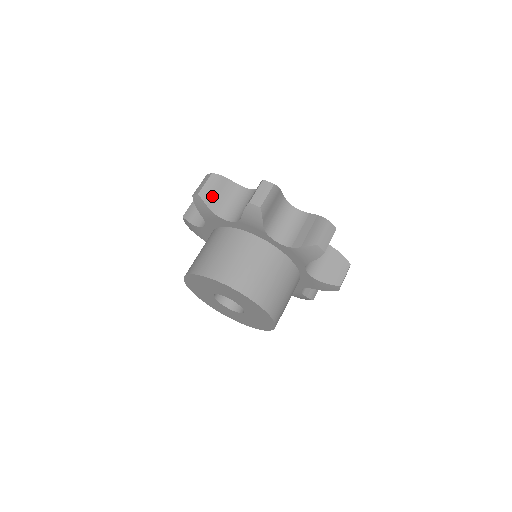
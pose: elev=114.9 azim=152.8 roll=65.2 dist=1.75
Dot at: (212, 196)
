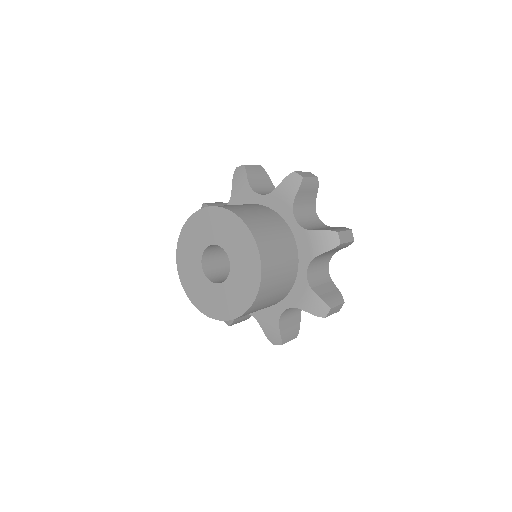
Dot at: (254, 174)
